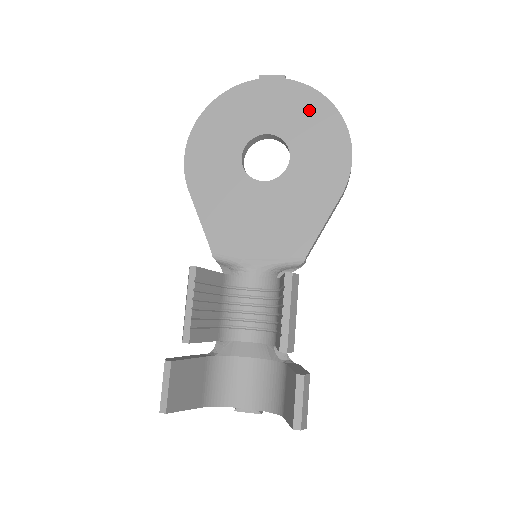
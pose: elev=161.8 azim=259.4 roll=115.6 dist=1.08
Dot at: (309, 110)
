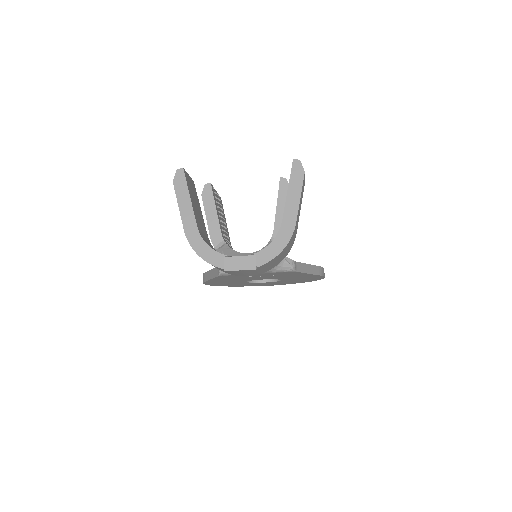
Dot at: occluded
